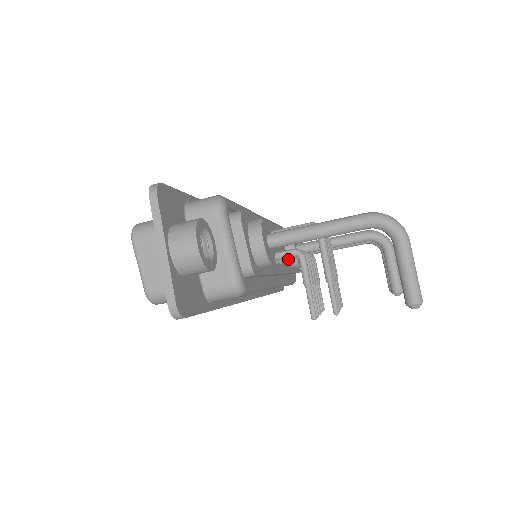
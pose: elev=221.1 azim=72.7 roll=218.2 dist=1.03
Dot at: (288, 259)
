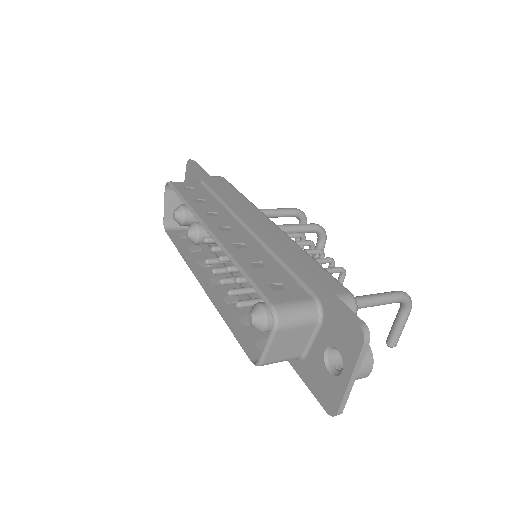
Dot at: occluded
